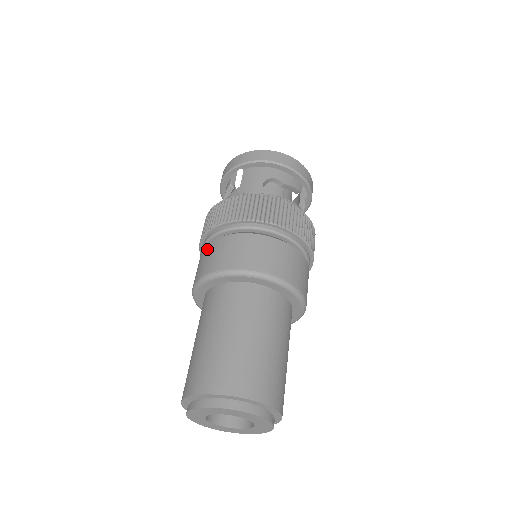
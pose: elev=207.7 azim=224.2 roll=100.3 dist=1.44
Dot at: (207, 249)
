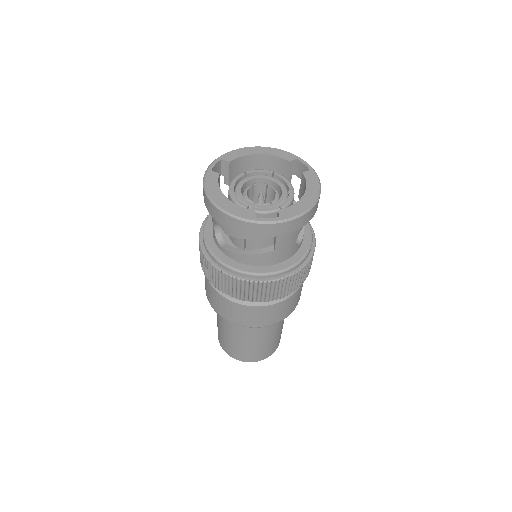
Dot at: (253, 311)
